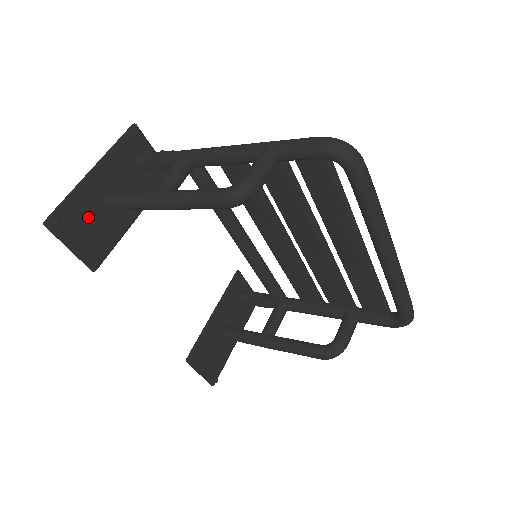
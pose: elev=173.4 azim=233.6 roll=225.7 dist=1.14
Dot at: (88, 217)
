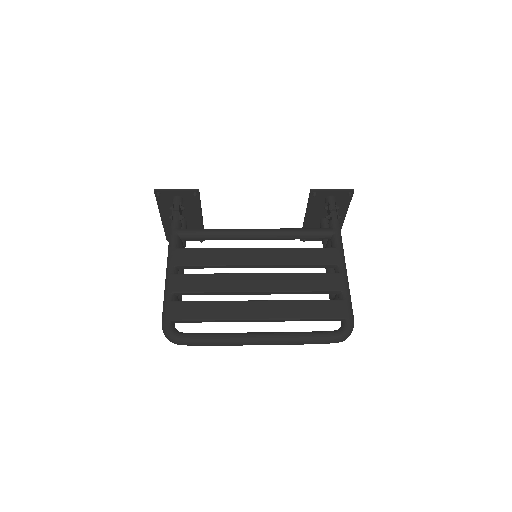
Dot at: occluded
